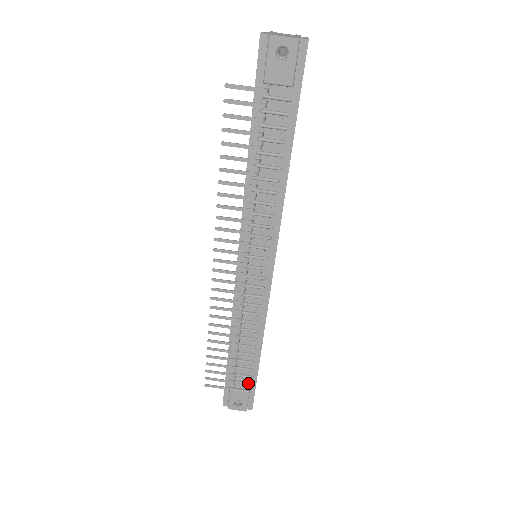
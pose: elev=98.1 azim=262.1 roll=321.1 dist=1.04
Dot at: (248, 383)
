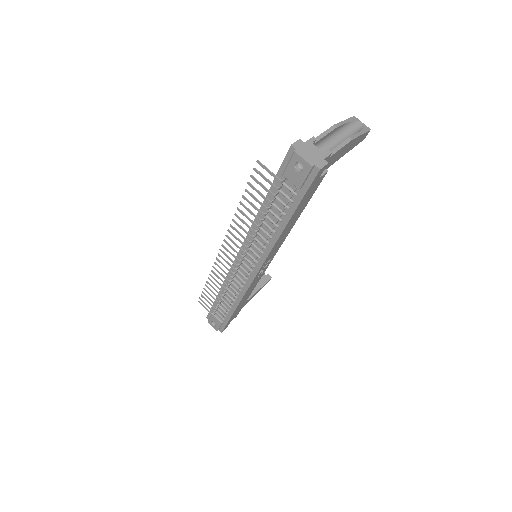
Dot at: (223, 318)
